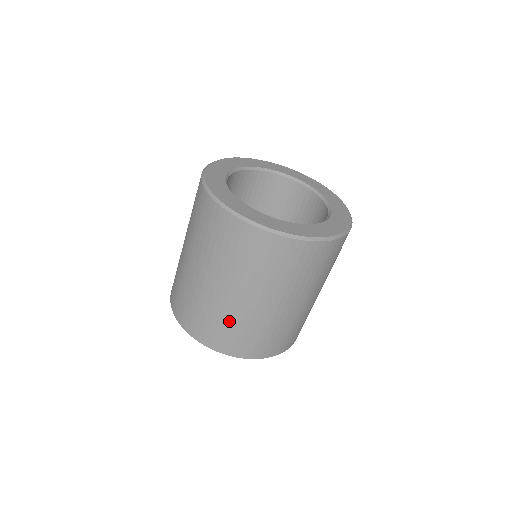
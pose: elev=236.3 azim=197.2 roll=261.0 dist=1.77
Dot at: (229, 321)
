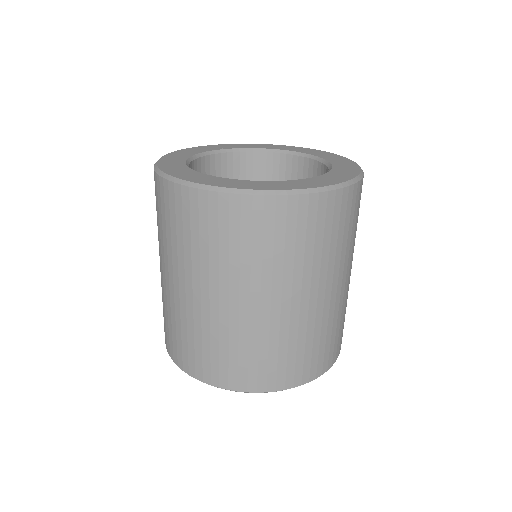
Dot at: (272, 343)
